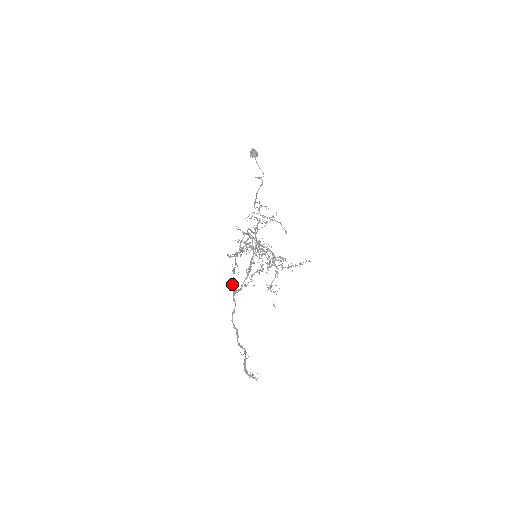
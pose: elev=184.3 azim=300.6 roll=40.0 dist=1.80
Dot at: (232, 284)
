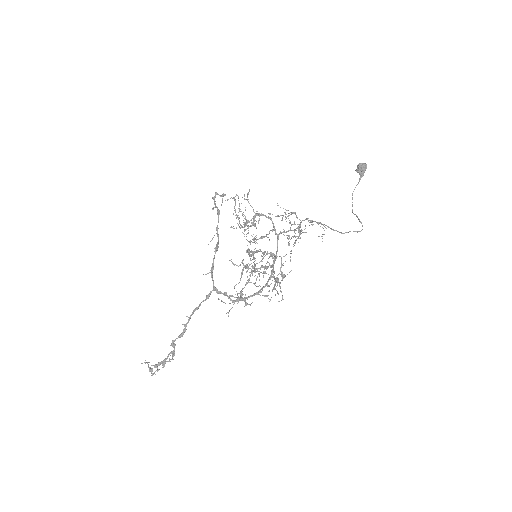
Dot at: occluded
